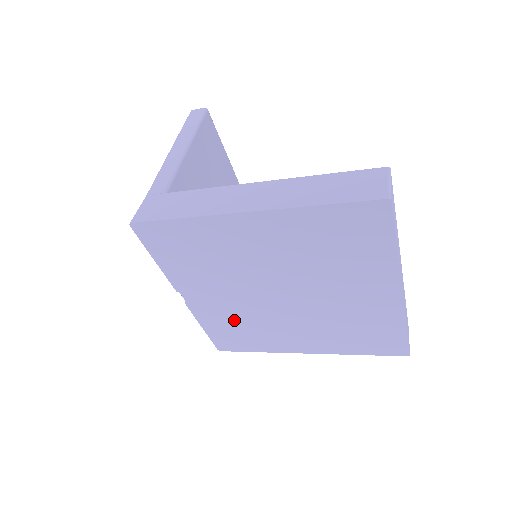
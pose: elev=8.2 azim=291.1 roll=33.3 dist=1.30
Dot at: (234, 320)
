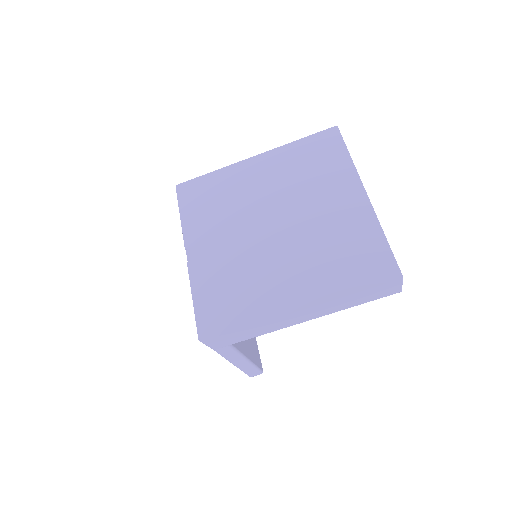
Dot at: (227, 274)
